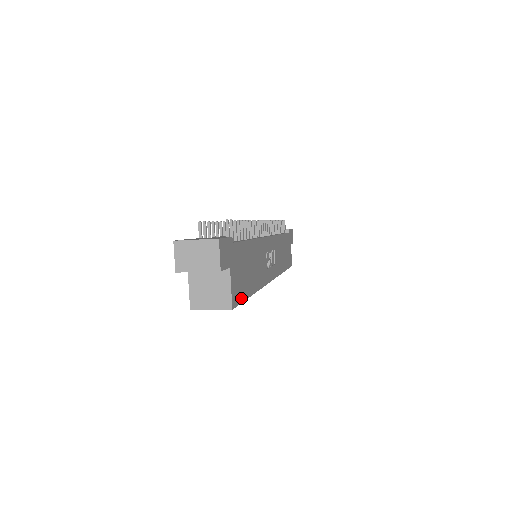
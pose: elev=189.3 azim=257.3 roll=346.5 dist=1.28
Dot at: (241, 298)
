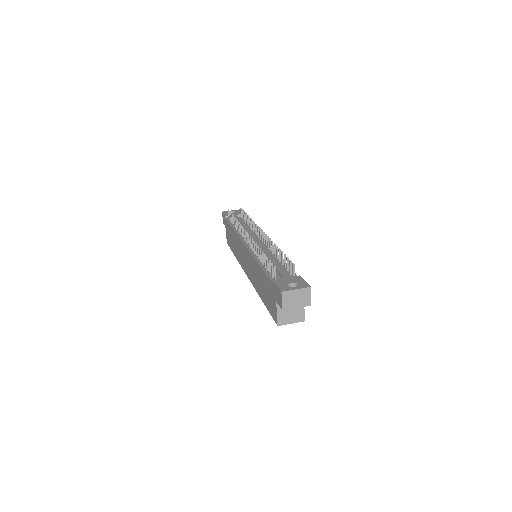
Dot at: occluded
